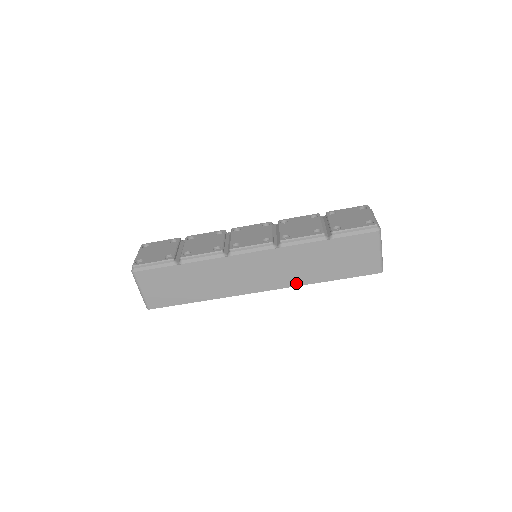
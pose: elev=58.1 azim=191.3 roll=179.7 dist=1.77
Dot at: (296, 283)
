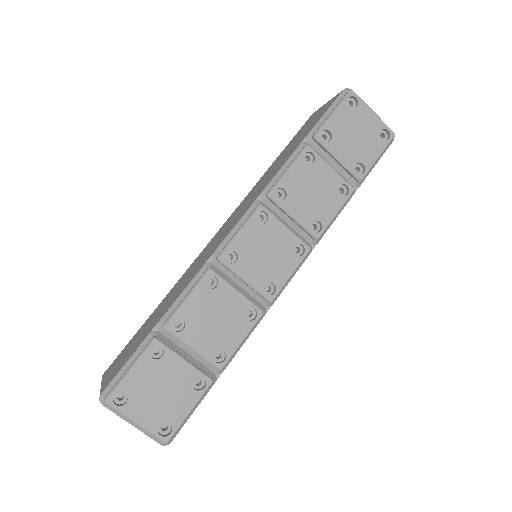
Dot at: occluded
